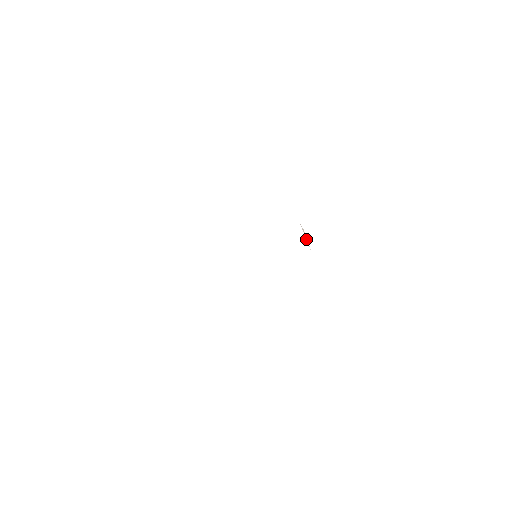
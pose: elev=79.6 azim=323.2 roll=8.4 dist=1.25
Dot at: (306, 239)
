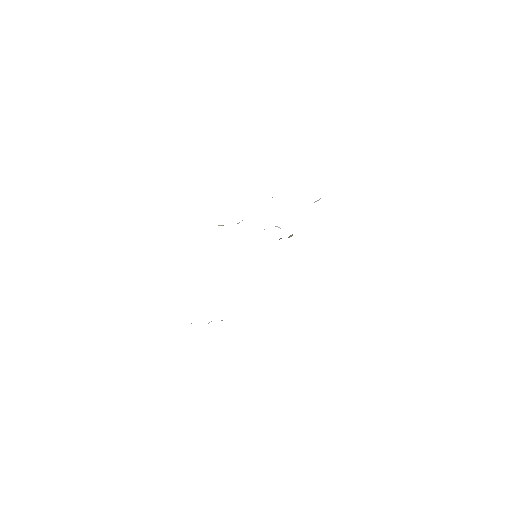
Dot at: occluded
